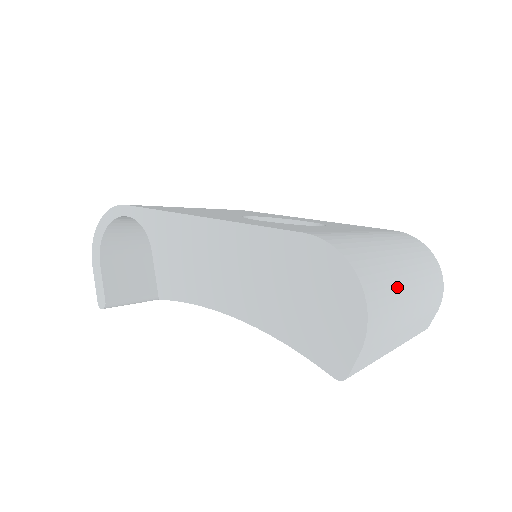
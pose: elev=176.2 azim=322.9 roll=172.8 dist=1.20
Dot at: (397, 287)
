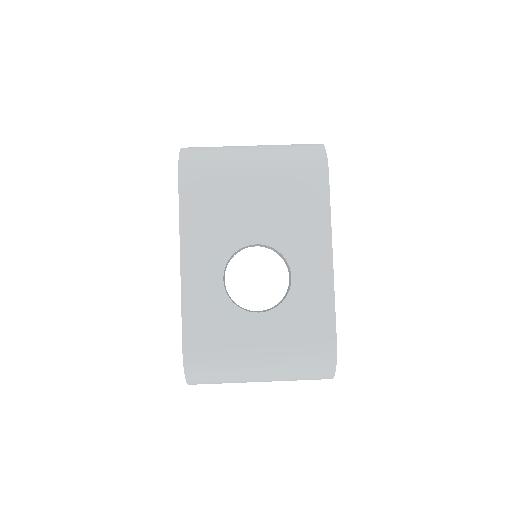
Dot at: (235, 382)
